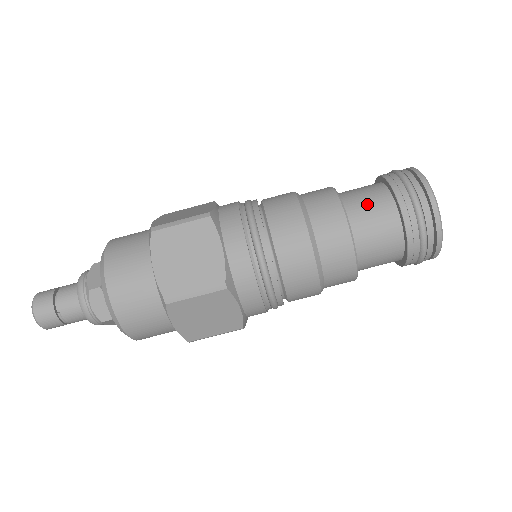
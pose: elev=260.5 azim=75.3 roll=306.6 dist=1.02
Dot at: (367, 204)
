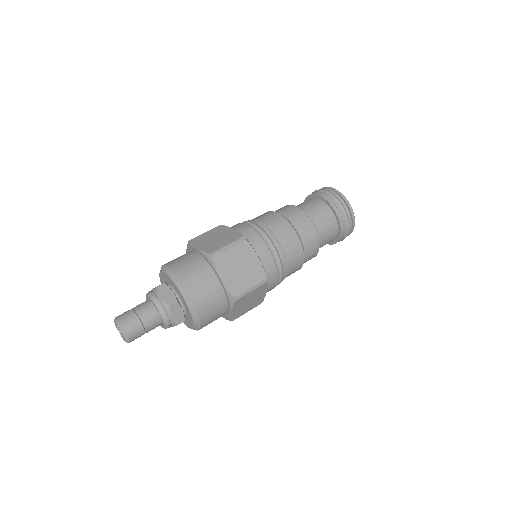
Dot at: occluded
